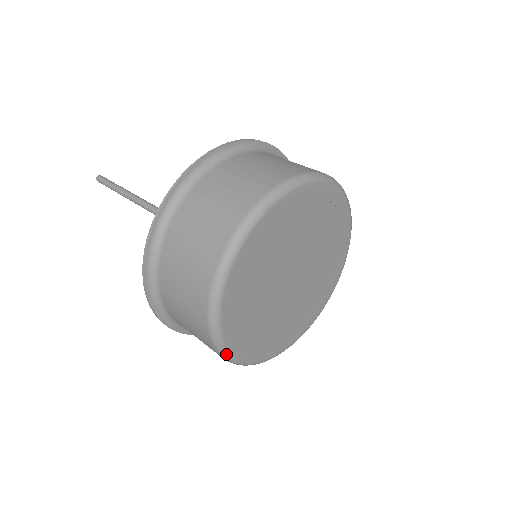
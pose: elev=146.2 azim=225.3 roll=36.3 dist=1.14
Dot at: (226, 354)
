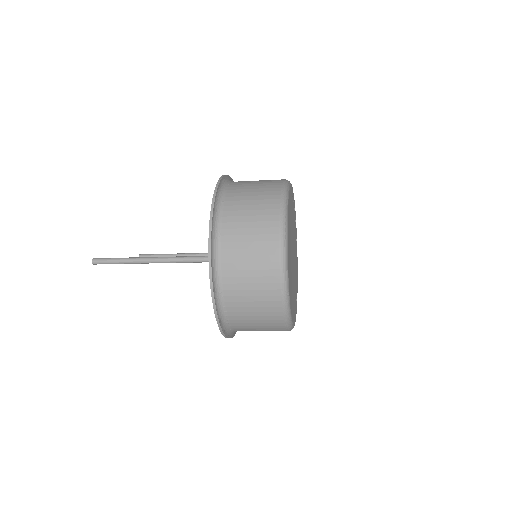
Dot at: (291, 325)
